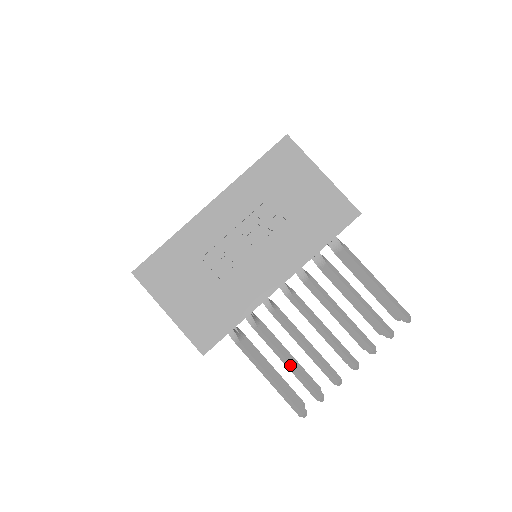
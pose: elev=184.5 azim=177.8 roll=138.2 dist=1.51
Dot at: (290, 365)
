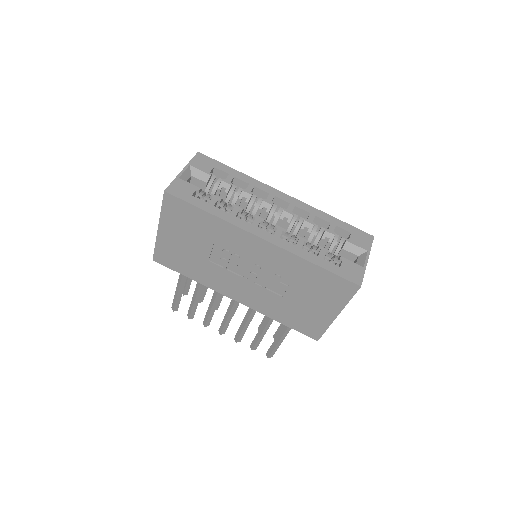
Dot at: (194, 301)
